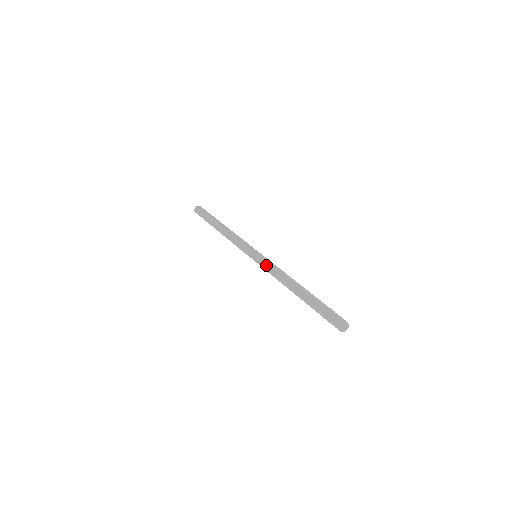
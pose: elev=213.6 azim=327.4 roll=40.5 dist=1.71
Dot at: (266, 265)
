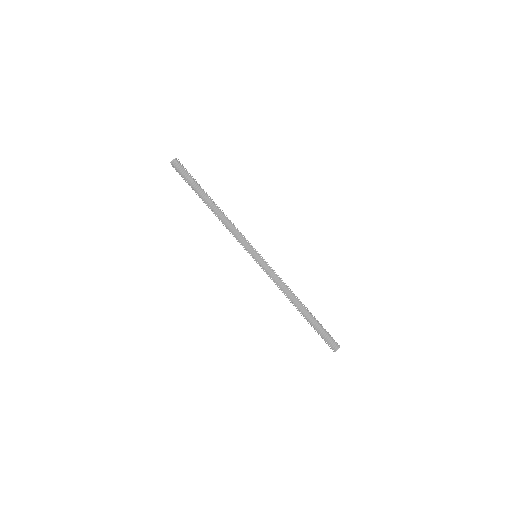
Dot at: (270, 272)
